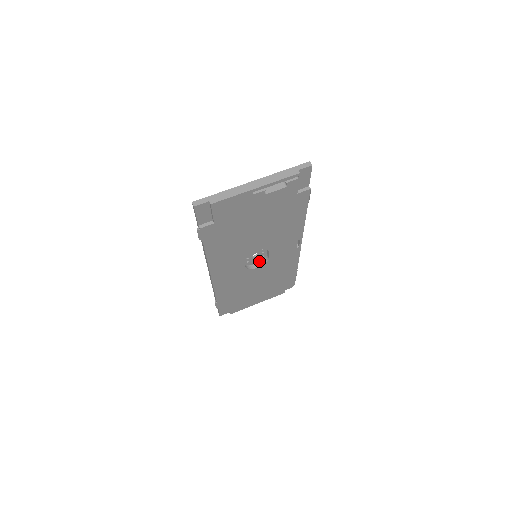
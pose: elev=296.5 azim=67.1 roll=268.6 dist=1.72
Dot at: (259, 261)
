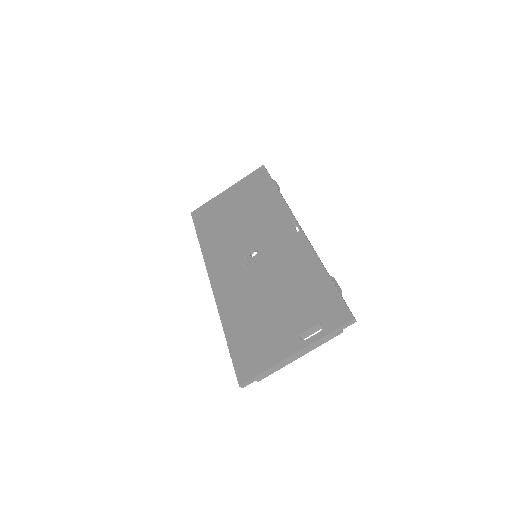
Dot at: (254, 242)
